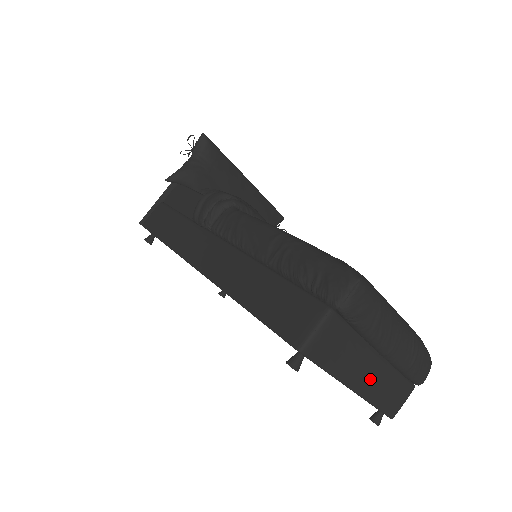
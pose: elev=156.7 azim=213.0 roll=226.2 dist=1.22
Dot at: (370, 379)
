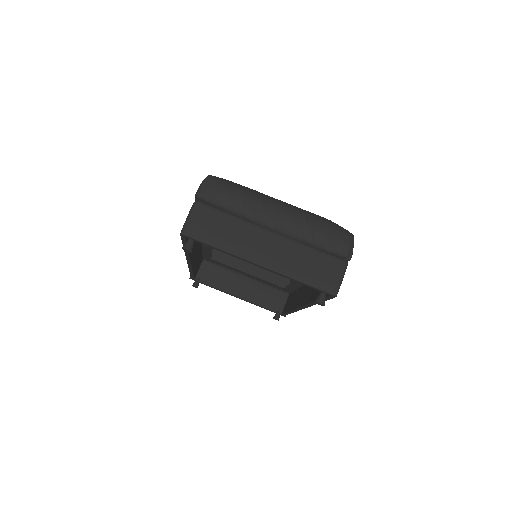
Dot at: (273, 254)
